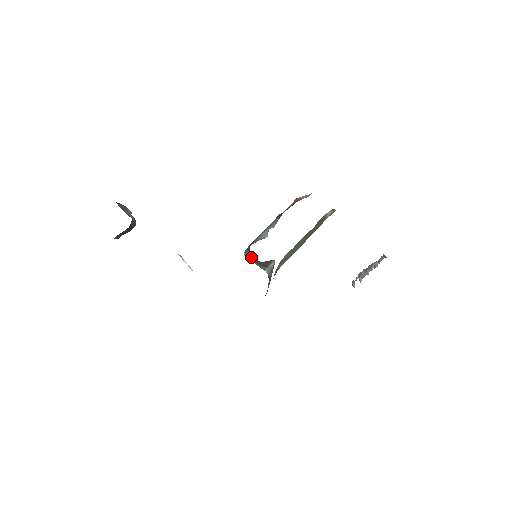
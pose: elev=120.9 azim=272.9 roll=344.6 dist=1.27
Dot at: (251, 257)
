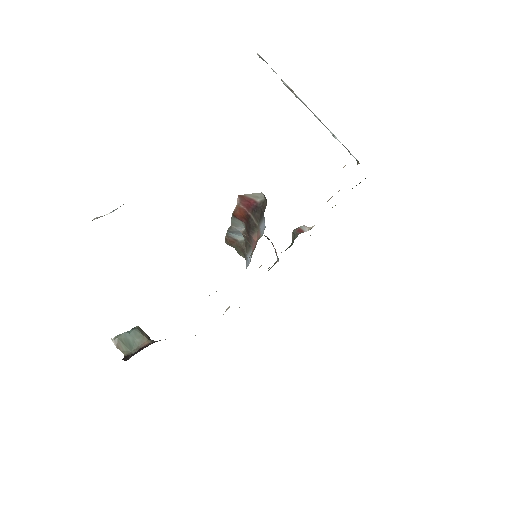
Dot at: occluded
